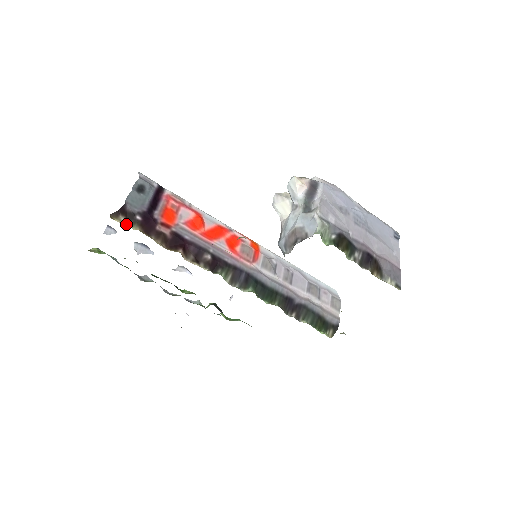
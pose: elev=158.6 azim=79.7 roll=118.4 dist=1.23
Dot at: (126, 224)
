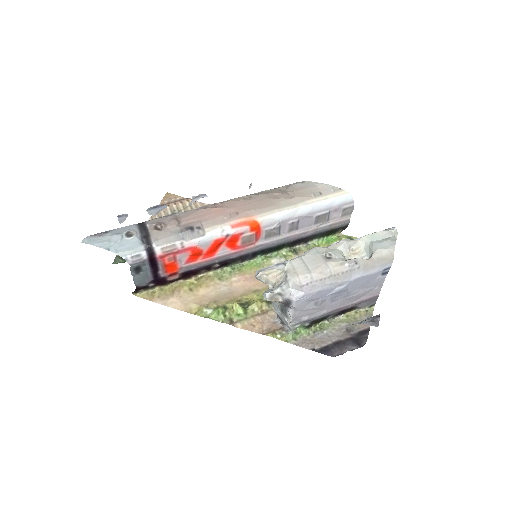
Dot at: (146, 290)
